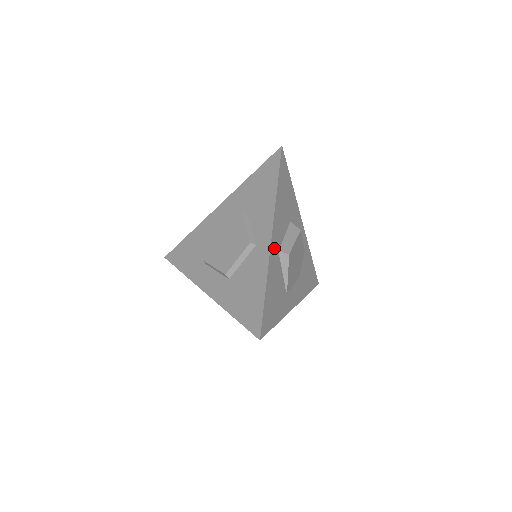
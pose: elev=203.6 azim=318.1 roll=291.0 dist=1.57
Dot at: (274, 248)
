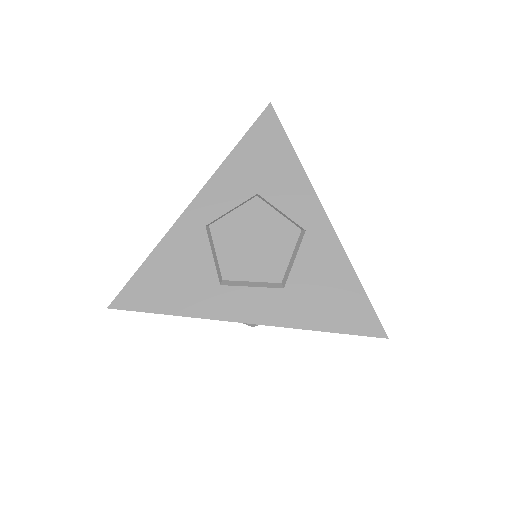
Dot at: occluded
